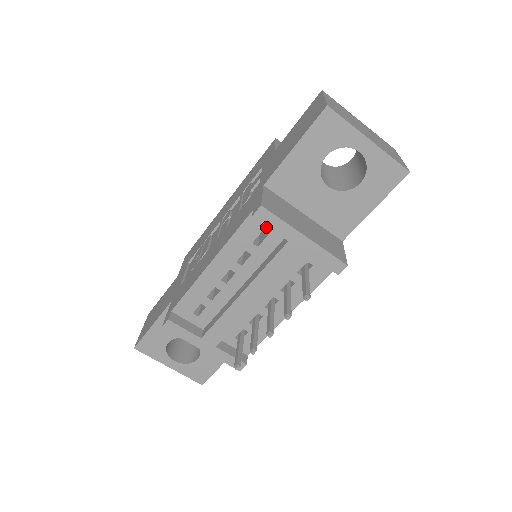
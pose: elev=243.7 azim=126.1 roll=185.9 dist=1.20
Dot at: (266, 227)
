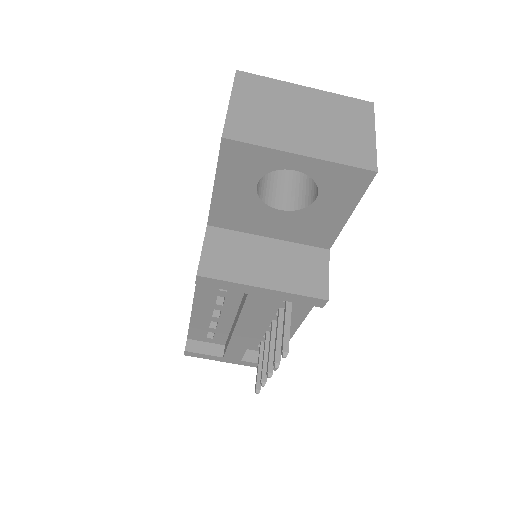
Dot at: occluded
